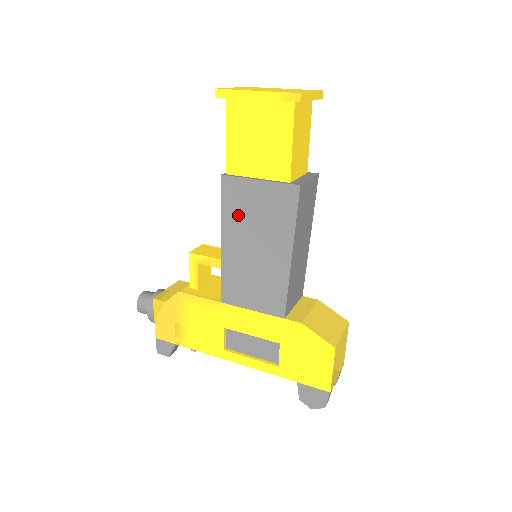
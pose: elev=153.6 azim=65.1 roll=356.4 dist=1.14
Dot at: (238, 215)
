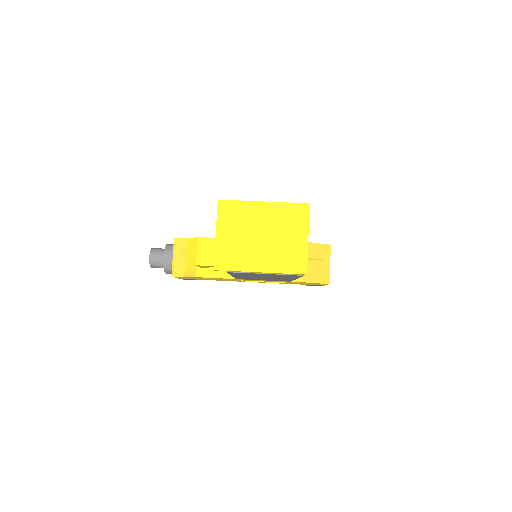
Dot at: (246, 275)
